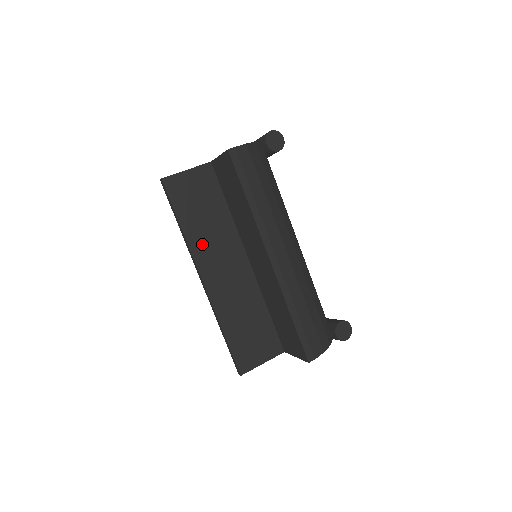
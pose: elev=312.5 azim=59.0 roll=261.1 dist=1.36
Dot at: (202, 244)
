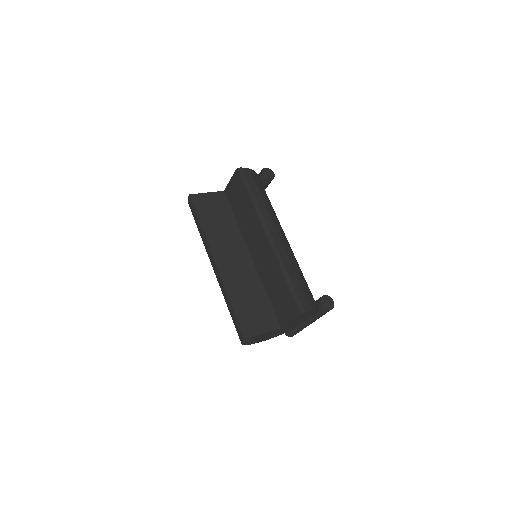
Dot at: (216, 239)
